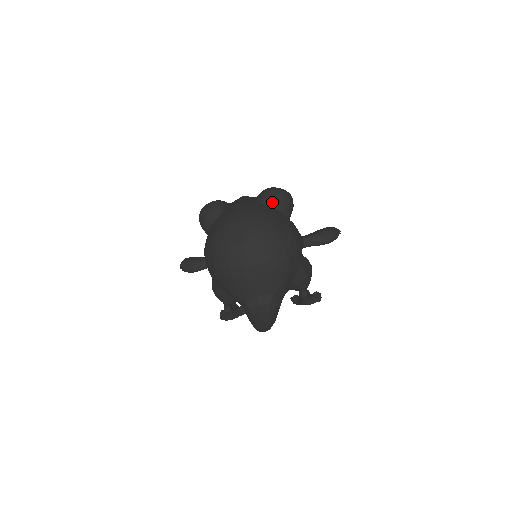
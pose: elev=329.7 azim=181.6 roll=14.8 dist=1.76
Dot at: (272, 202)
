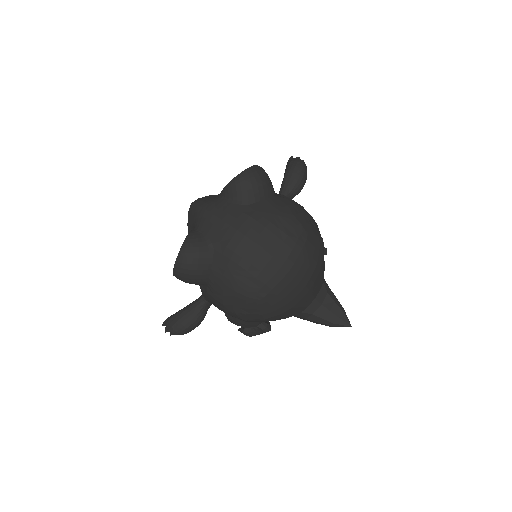
Dot at: (259, 194)
